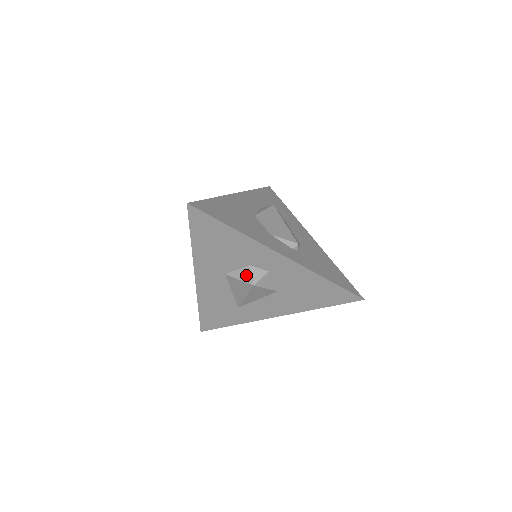
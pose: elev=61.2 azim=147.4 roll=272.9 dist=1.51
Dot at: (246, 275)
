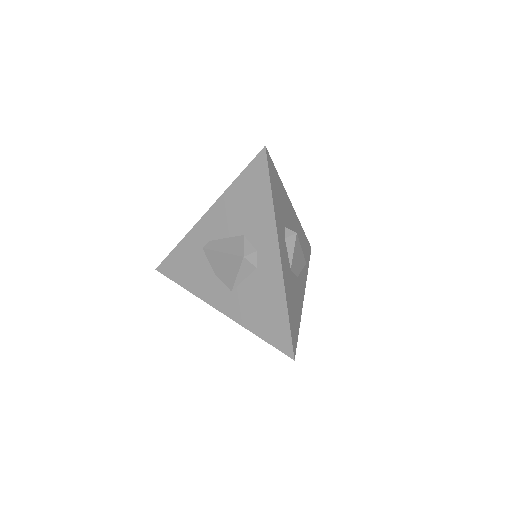
Dot at: occluded
